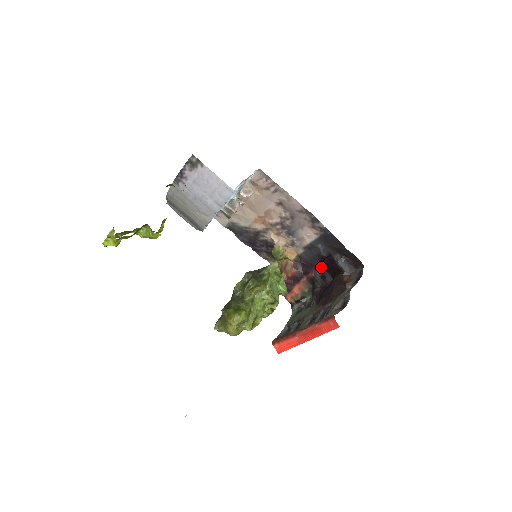
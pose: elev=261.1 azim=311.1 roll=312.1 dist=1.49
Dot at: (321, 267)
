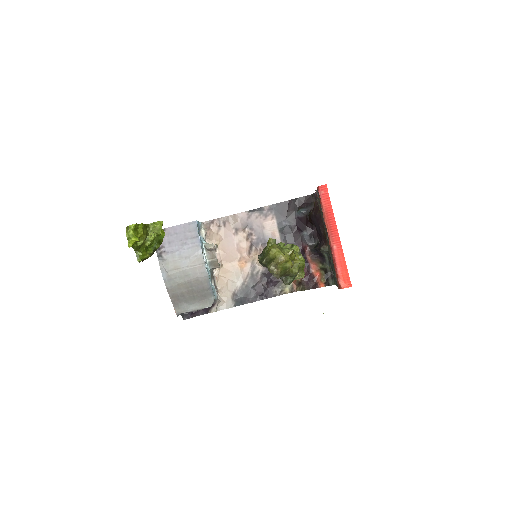
Dot at: (303, 235)
